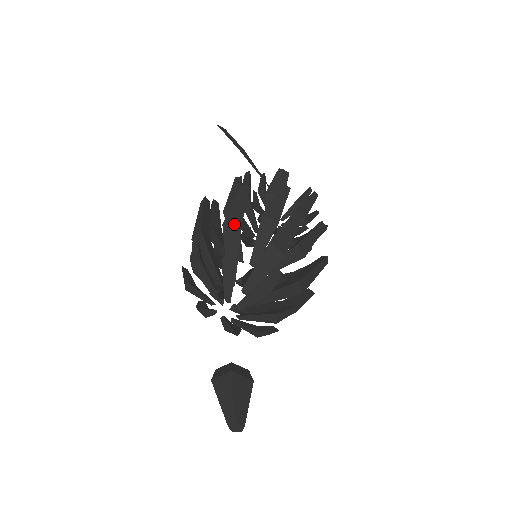
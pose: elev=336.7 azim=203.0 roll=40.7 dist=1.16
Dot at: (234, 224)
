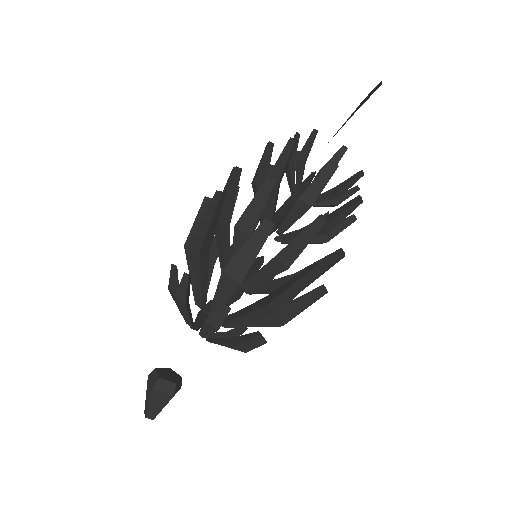
Dot at: (274, 311)
